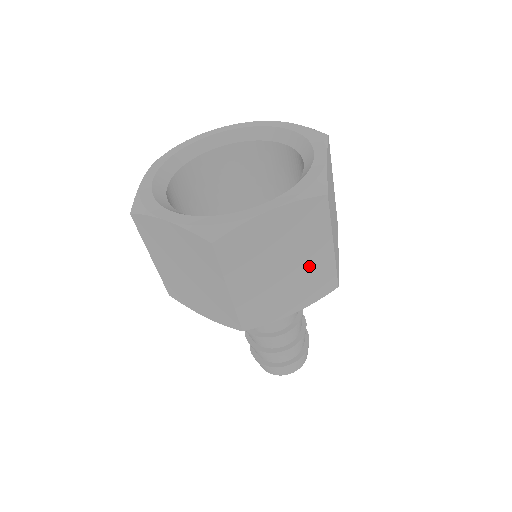
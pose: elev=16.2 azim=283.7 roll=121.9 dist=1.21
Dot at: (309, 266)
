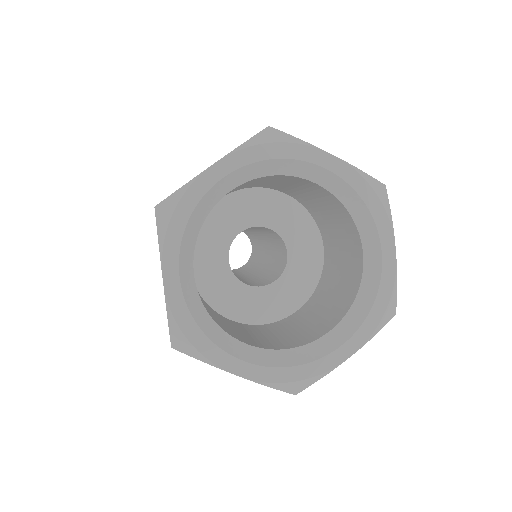
Dot at: occluded
